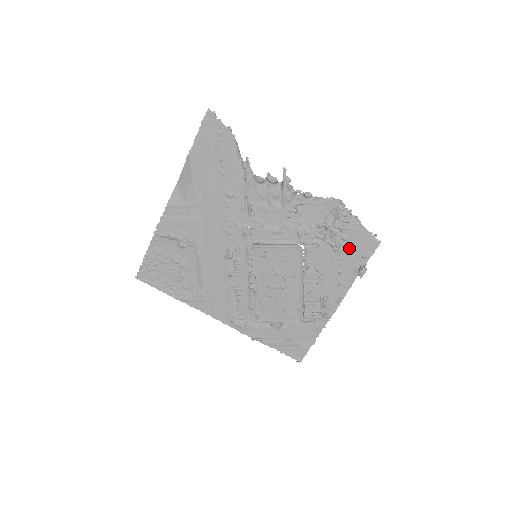
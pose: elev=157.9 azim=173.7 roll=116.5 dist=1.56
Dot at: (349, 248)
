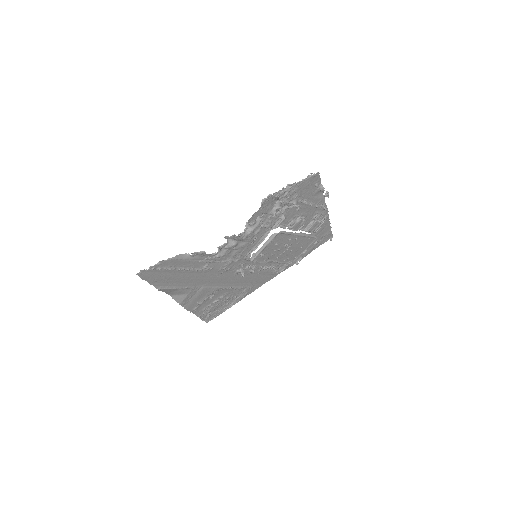
Dot at: (303, 195)
